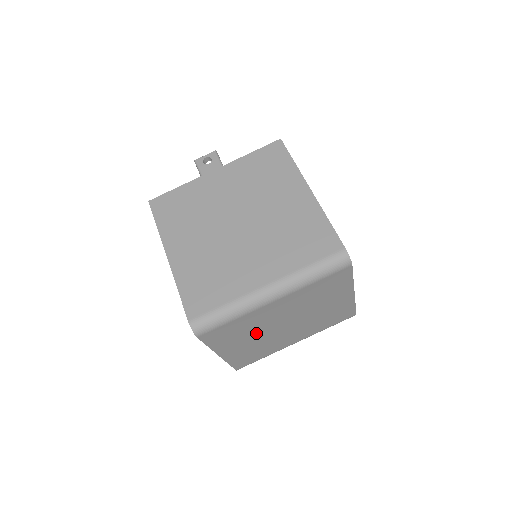
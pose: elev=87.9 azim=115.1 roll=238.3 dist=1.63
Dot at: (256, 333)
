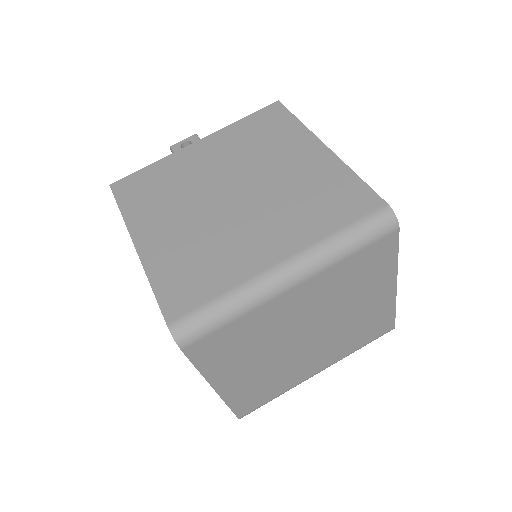
Dot at: (267, 350)
